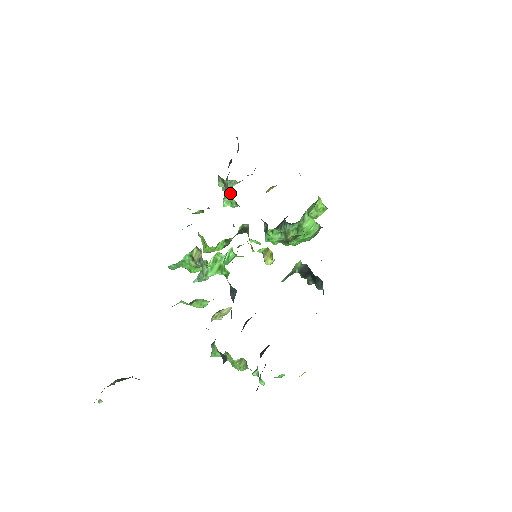
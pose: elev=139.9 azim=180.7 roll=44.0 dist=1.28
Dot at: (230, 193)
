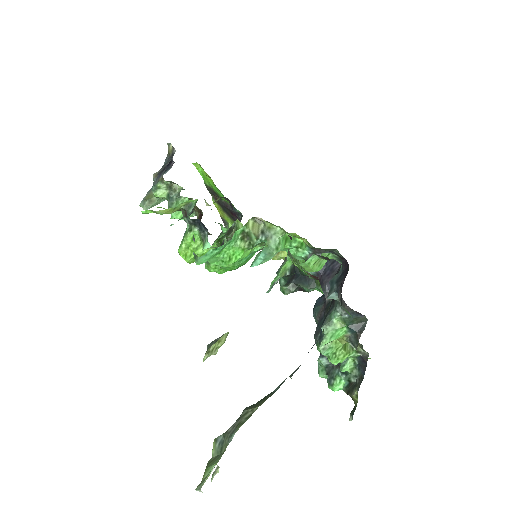
Dot at: (183, 199)
